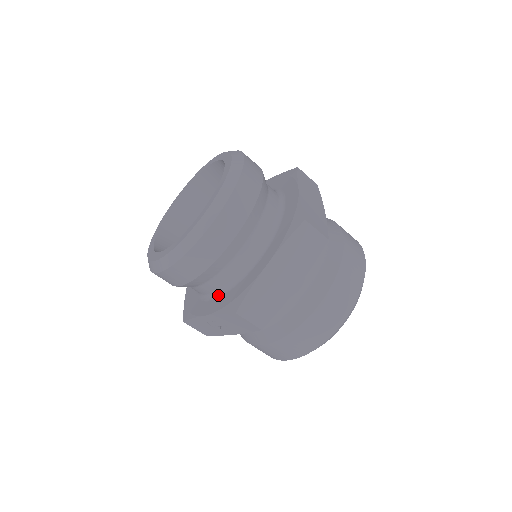
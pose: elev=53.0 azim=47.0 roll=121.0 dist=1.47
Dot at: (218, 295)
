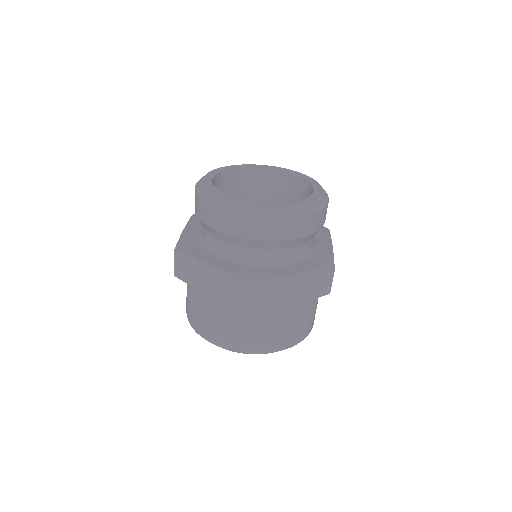
Dot at: (295, 262)
